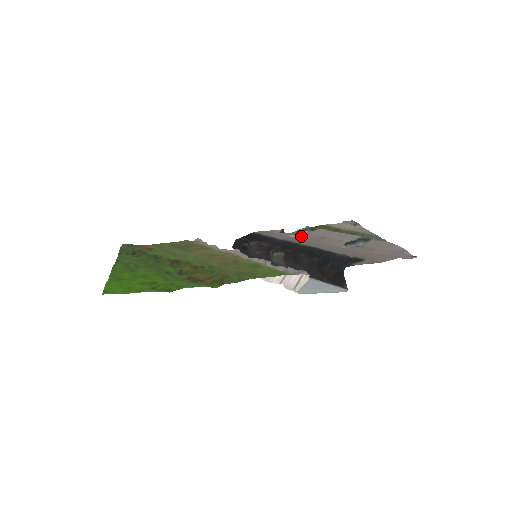
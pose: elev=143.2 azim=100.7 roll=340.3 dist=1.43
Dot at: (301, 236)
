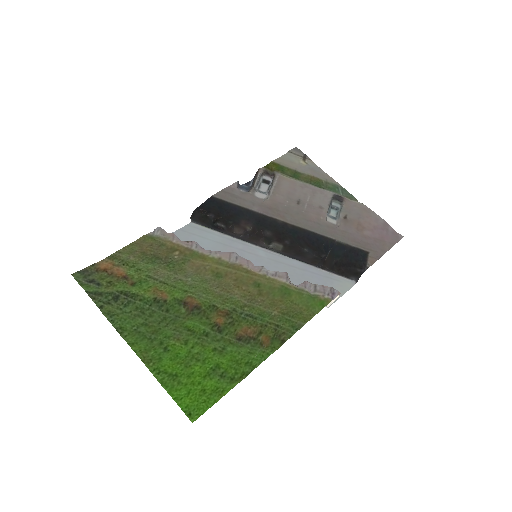
Dot at: (275, 202)
